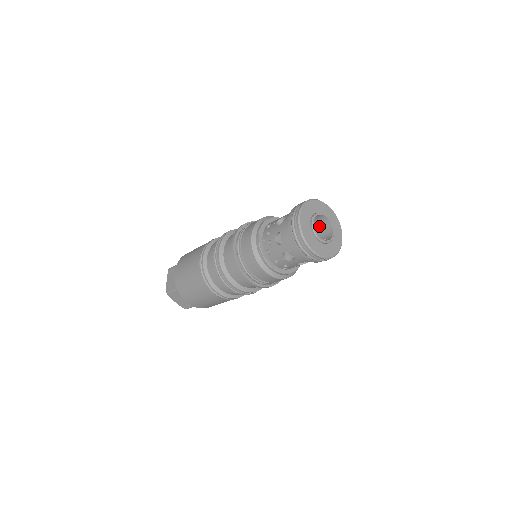
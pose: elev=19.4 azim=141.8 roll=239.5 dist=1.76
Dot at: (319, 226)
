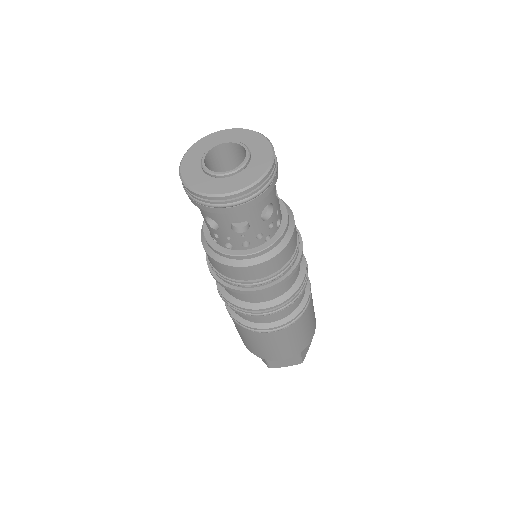
Dot at: (235, 160)
